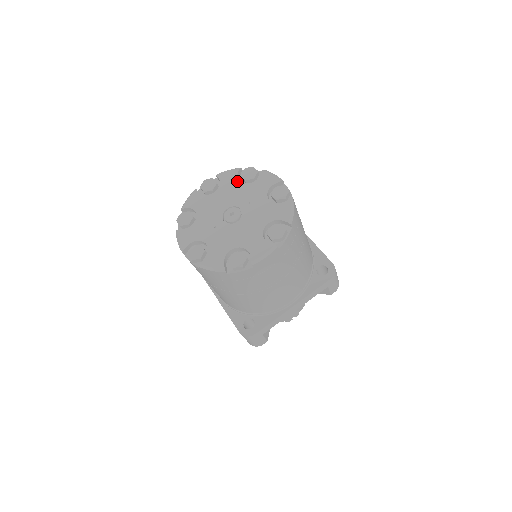
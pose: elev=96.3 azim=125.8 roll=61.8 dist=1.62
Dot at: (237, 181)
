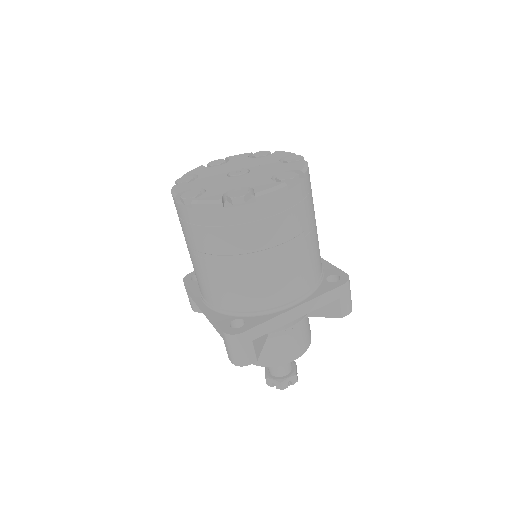
Dot at: (248, 158)
